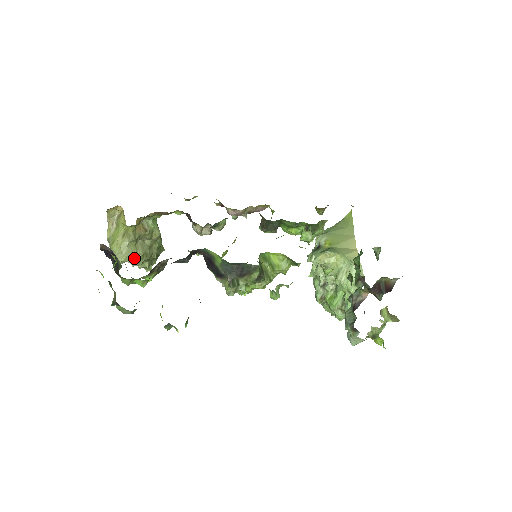
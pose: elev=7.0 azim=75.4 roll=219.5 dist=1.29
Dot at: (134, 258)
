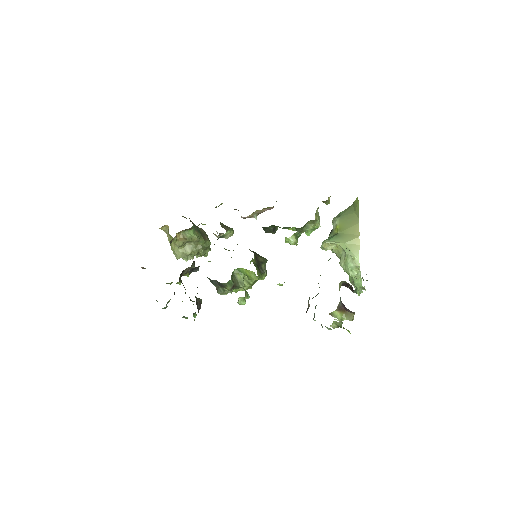
Dot at: (186, 256)
